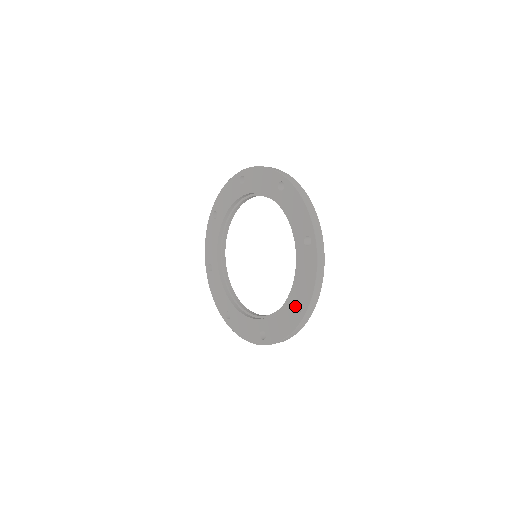
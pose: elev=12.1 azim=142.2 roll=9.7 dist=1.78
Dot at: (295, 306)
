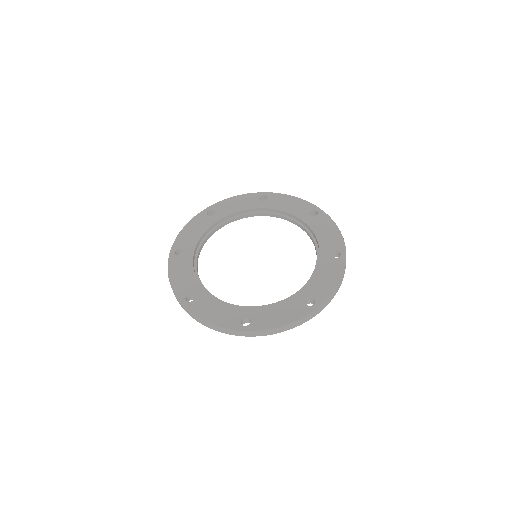
Dot at: (305, 300)
